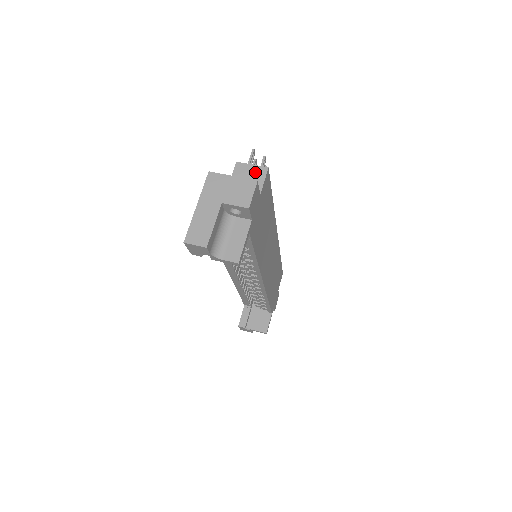
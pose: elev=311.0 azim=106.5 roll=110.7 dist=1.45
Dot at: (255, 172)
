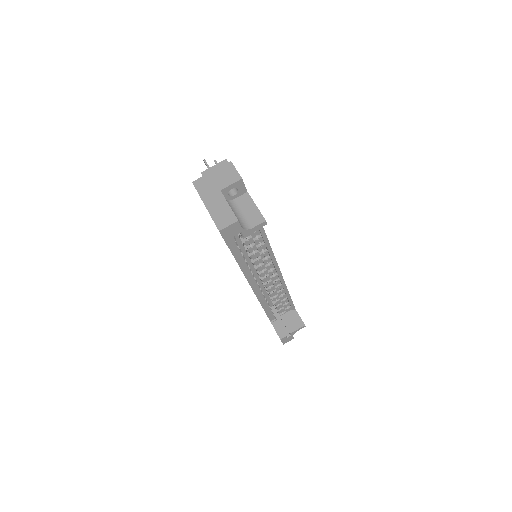
Dot at: occluded
